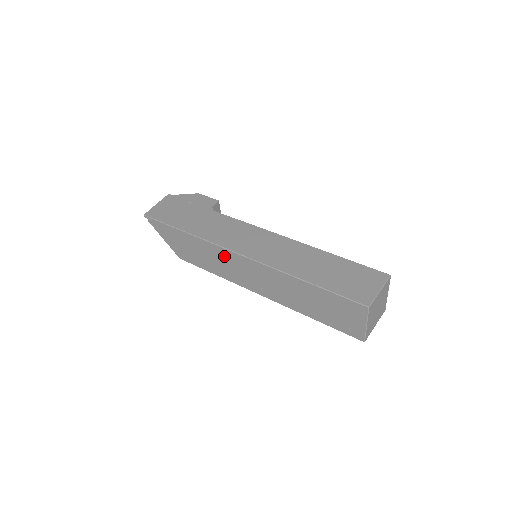
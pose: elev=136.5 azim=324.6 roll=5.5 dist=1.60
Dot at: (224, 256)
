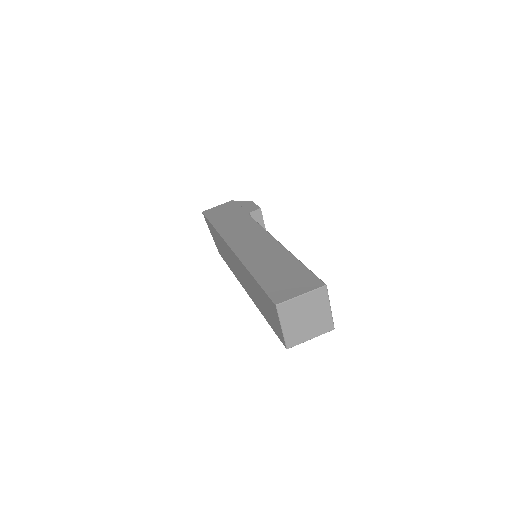
Dot at: (227, 249)
